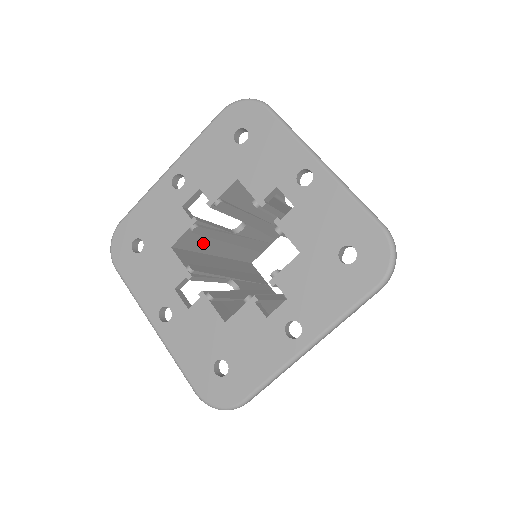
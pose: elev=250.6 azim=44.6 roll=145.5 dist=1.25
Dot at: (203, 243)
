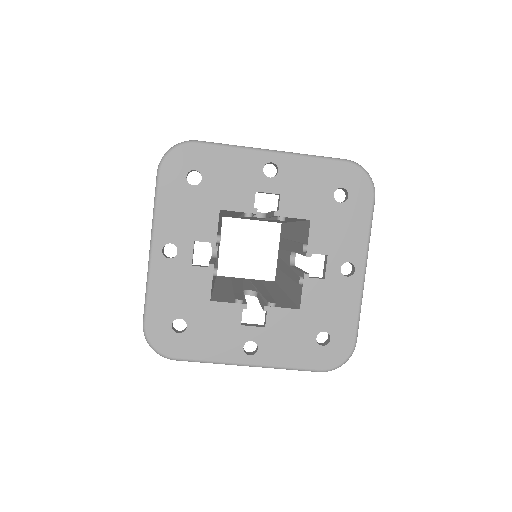
Dot at: occluded
